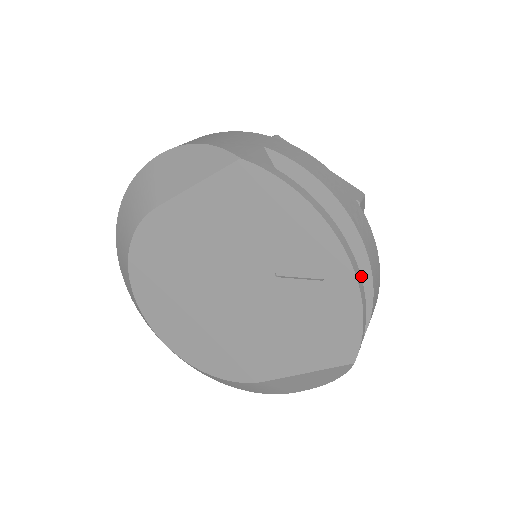
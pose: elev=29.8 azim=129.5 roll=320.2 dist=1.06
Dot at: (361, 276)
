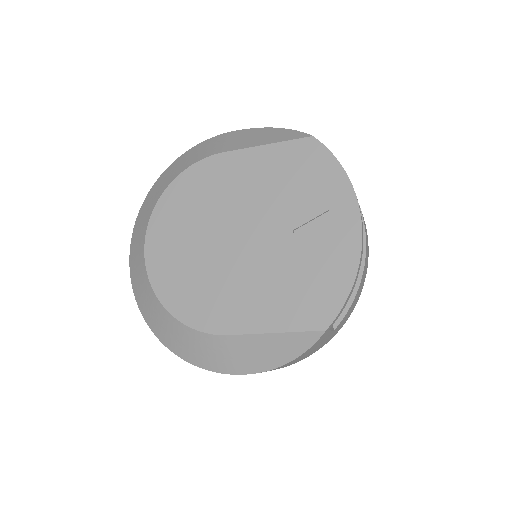
Dot at: occluded
